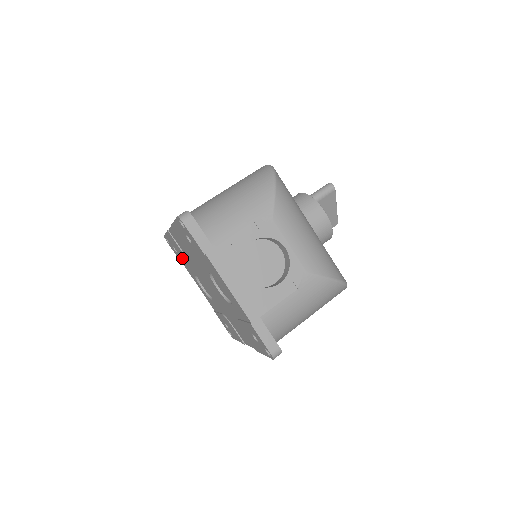
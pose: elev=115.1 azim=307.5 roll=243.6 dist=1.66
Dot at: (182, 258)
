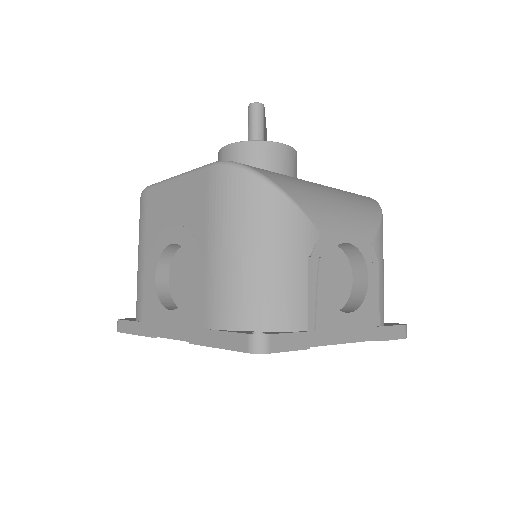
Dot at: occluded
